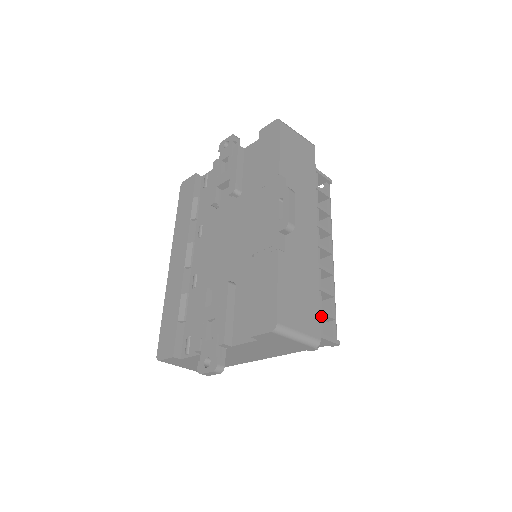
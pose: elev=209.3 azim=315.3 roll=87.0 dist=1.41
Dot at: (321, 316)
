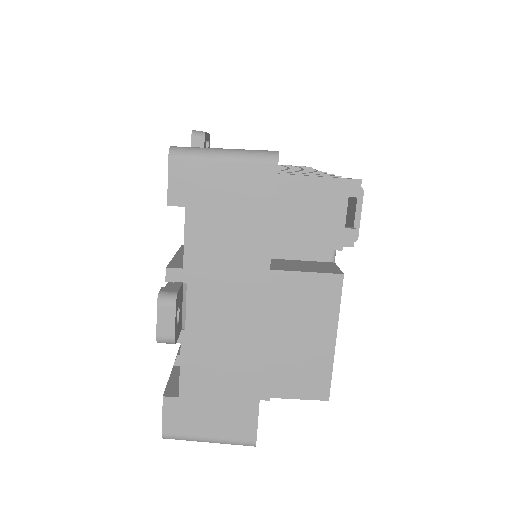
Dot at: occluded
